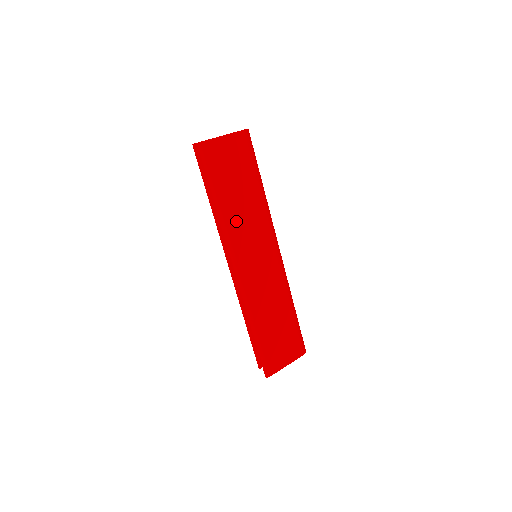
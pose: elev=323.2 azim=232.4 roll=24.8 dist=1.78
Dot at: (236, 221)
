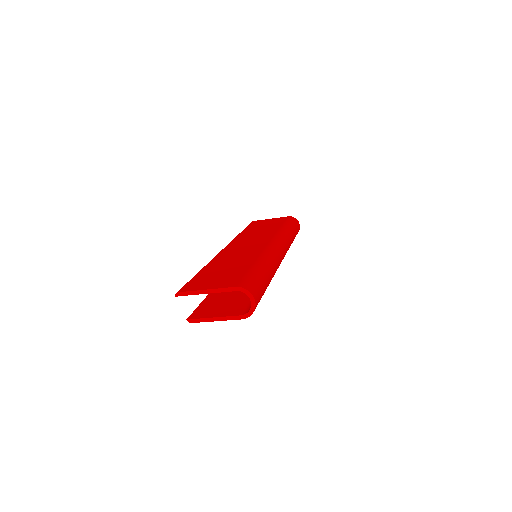
Dot at: occluded
